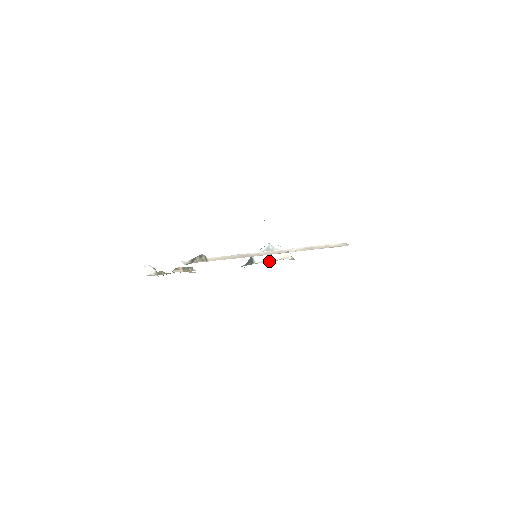
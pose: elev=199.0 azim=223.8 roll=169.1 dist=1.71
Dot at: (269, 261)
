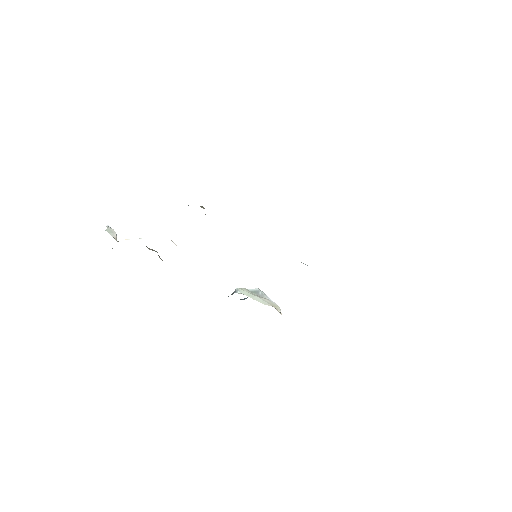
Dot at: occluded
